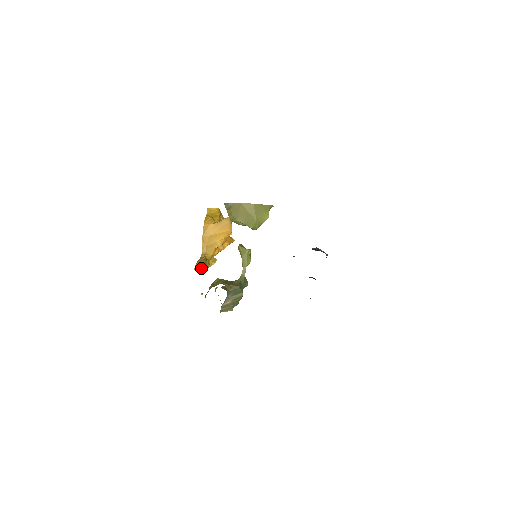
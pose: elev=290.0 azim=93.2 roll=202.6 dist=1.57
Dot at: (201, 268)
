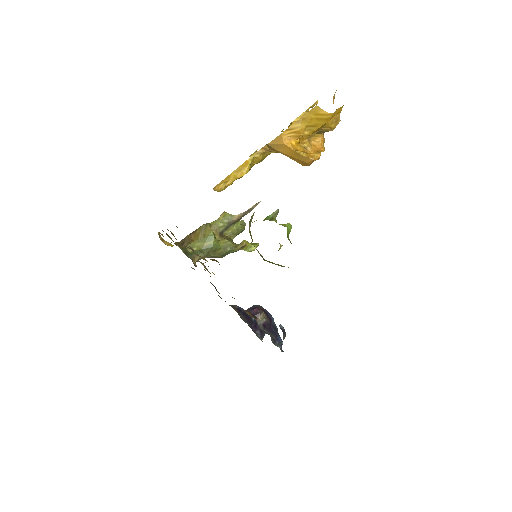
Dot at: occluded
